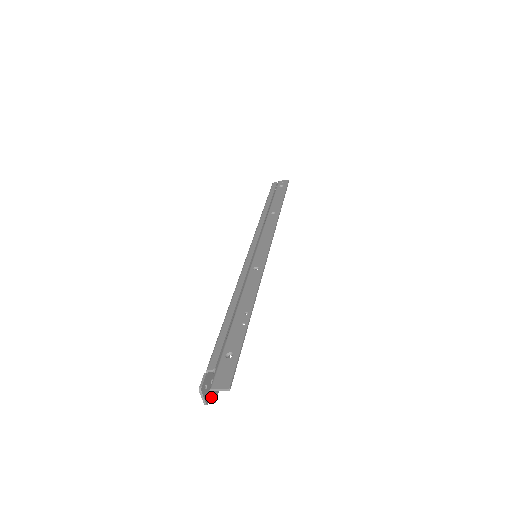
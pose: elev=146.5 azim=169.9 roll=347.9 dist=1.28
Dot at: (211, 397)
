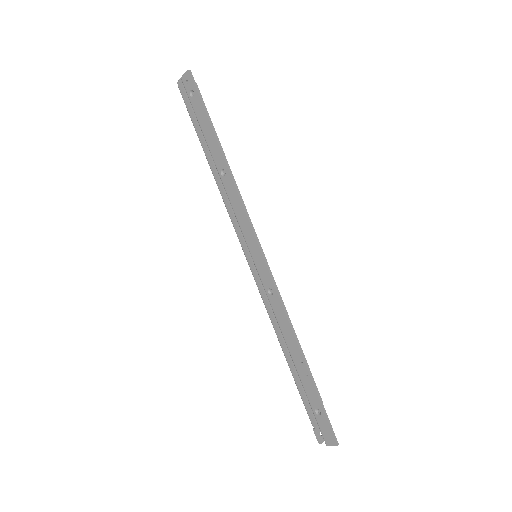
Dot at: occluded
